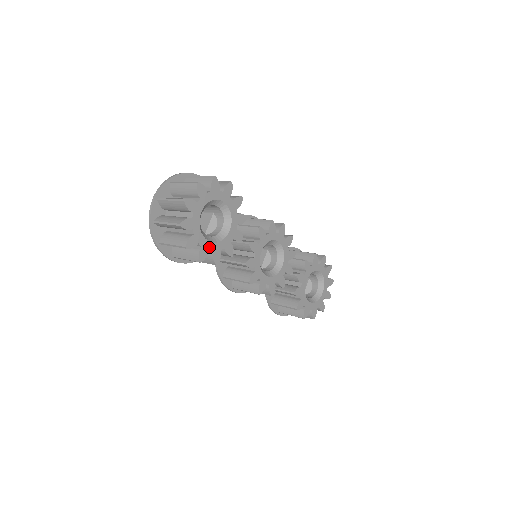
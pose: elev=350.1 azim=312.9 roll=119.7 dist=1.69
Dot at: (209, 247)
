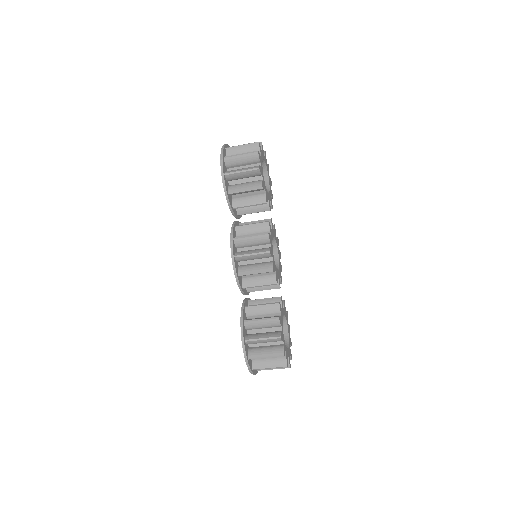
Dot at: (262, 175)
